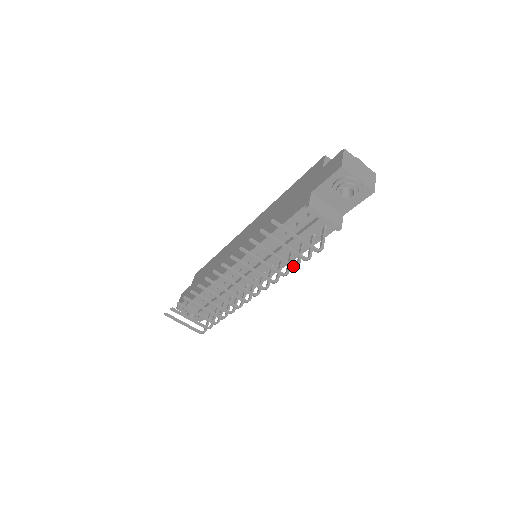
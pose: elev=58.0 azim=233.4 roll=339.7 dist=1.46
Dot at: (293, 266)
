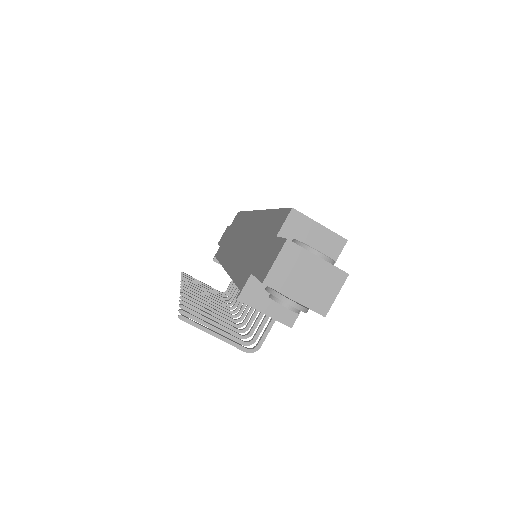
Dot at: (240, 337)
